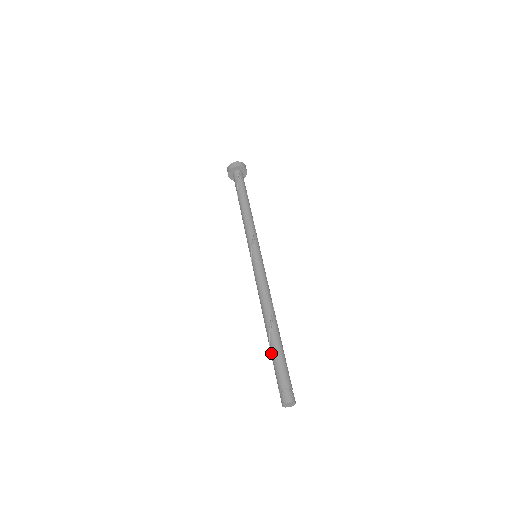
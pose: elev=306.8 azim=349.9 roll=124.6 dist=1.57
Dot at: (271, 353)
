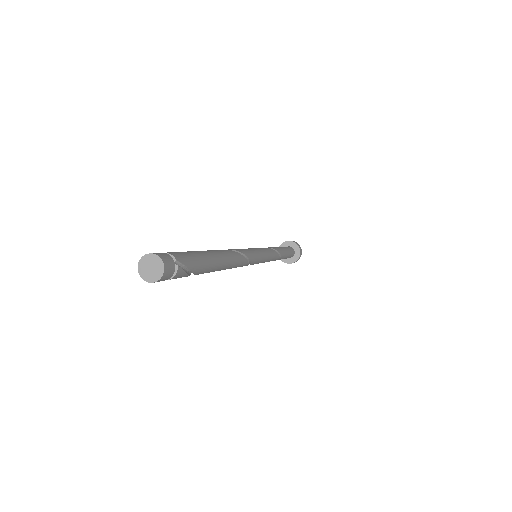
Dot at: occluded
